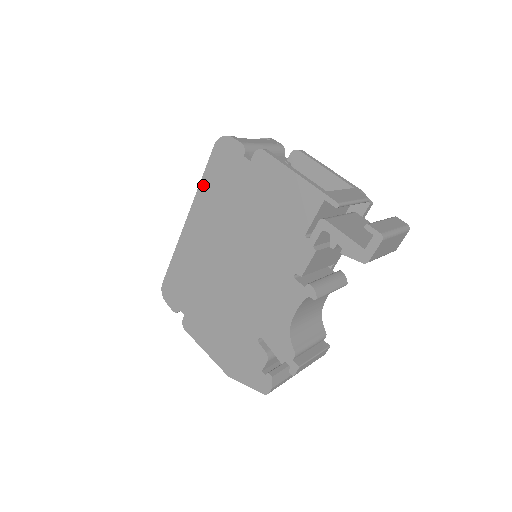
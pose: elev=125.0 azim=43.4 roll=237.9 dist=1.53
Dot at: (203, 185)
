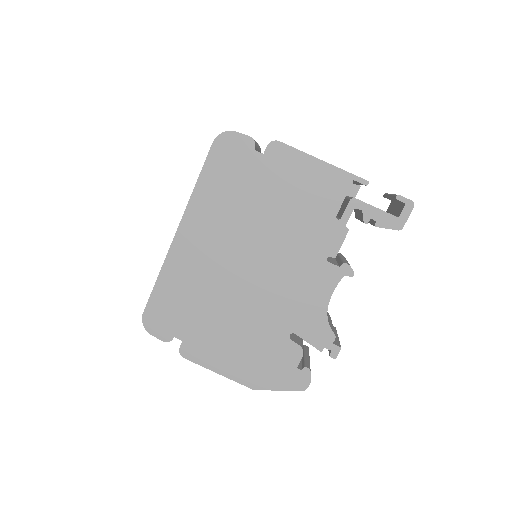
Dot at: (200, 187)
